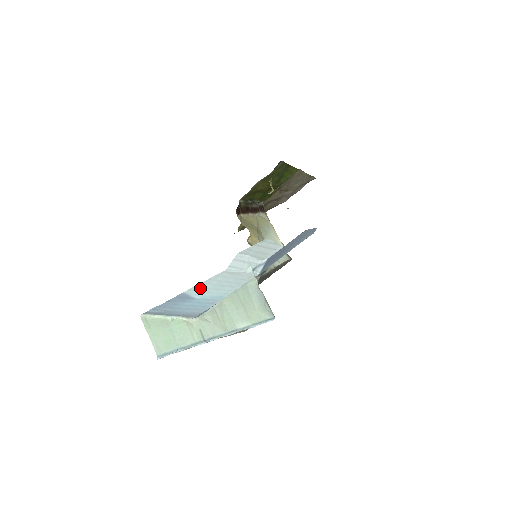
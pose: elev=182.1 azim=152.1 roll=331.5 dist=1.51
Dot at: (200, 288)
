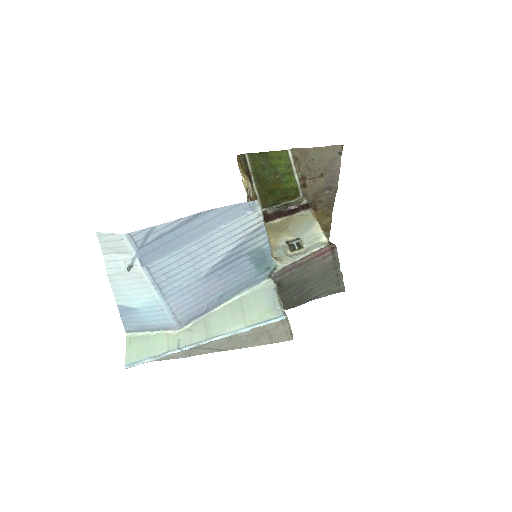
Dot at: (122, 297)
